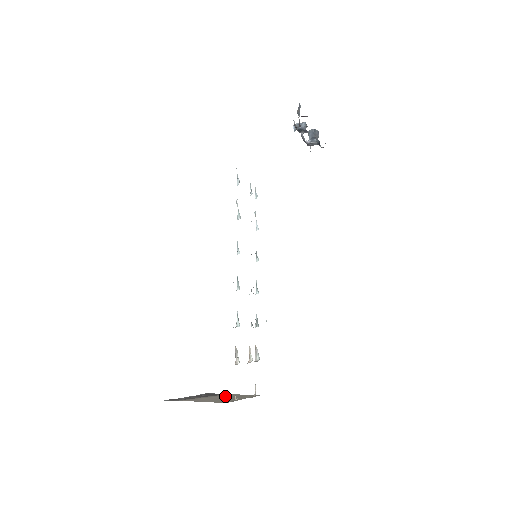
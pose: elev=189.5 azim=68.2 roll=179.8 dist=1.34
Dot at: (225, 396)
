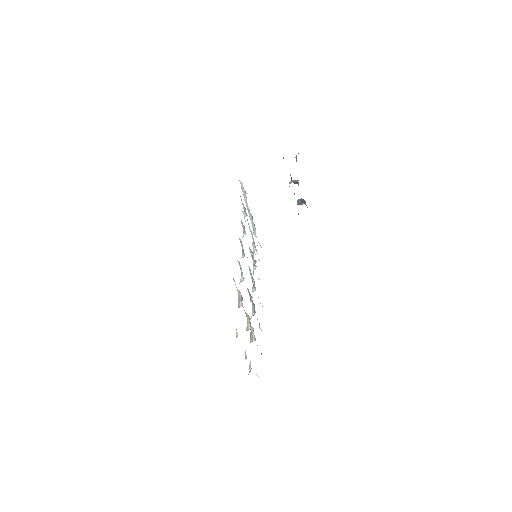
Dot at: occluded
